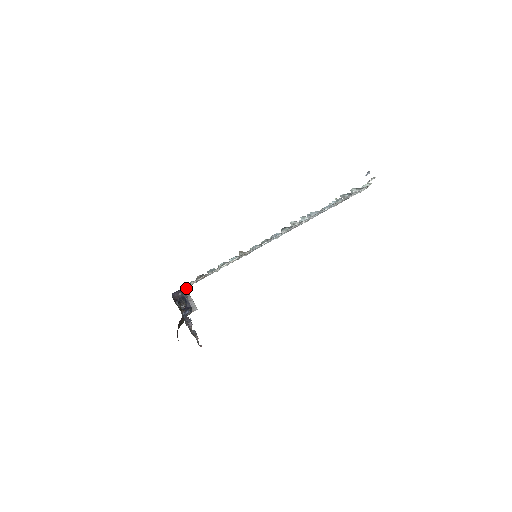
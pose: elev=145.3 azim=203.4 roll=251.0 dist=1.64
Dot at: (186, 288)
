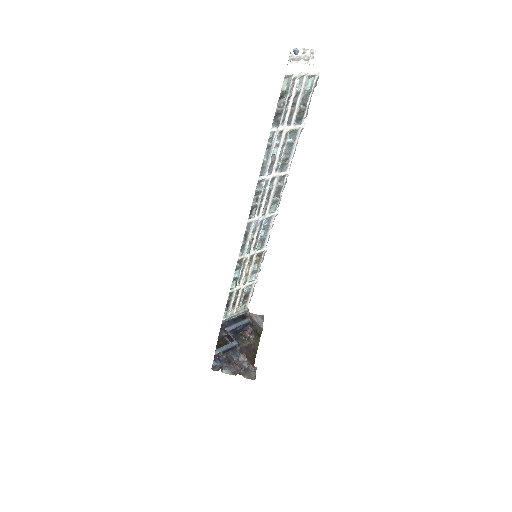
Dot at: (246, 311)
